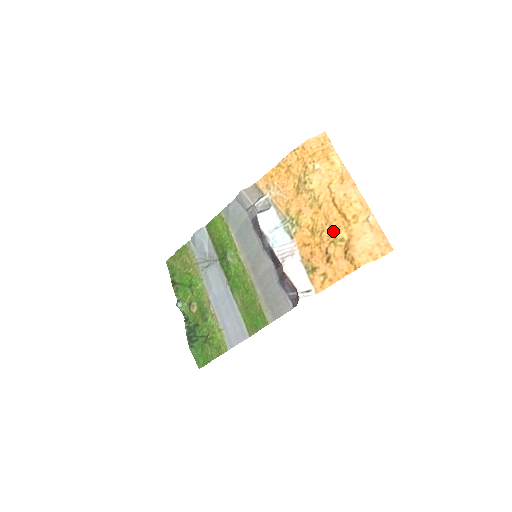
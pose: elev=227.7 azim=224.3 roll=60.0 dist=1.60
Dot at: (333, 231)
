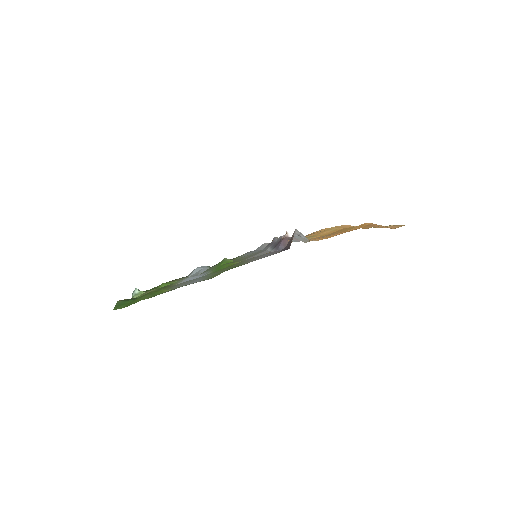
Dot at: (348, 228)
